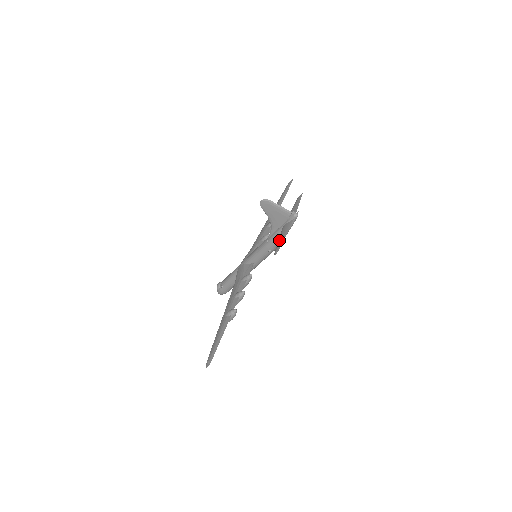
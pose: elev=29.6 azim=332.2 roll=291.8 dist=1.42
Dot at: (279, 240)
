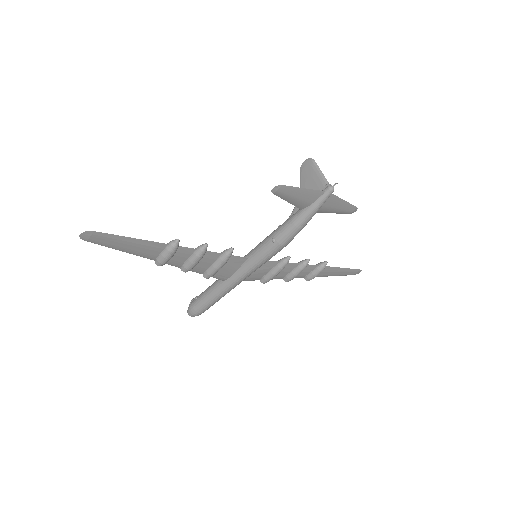
Dot at: (291, 193)
